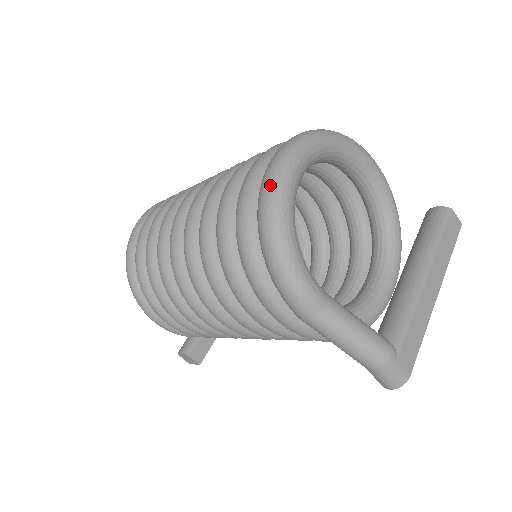
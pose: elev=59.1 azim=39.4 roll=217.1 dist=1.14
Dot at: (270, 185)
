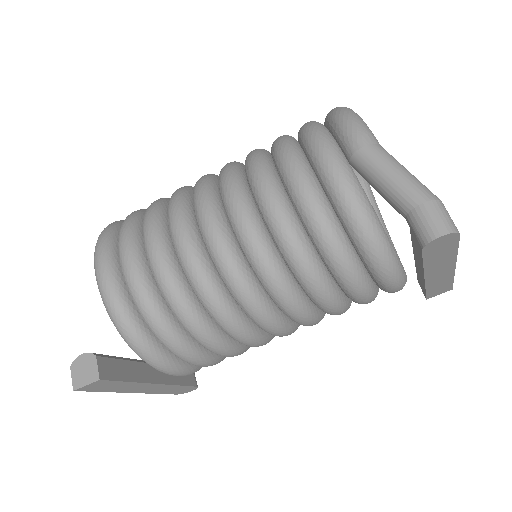
Dot at: occluded
